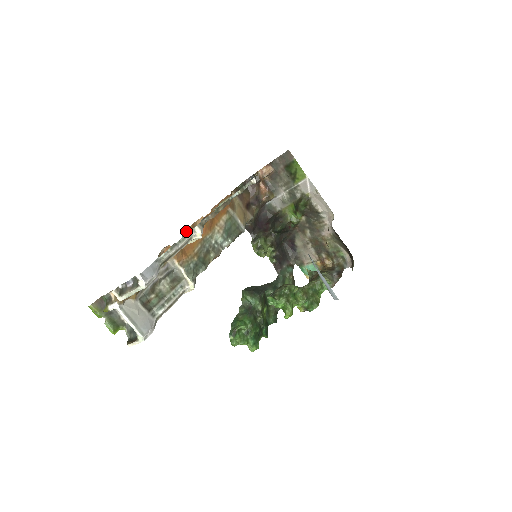
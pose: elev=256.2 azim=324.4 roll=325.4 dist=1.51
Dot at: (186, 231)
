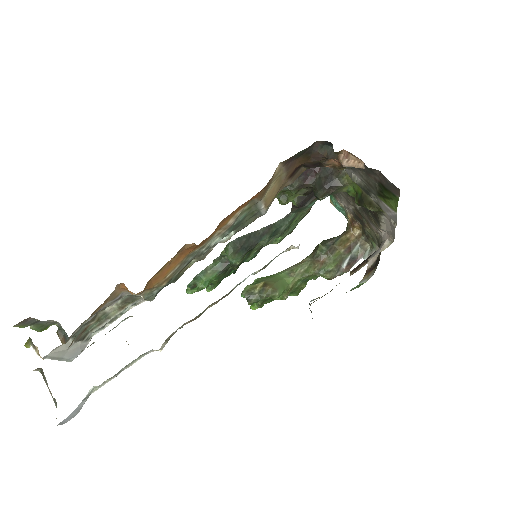
Dot at: occluded
